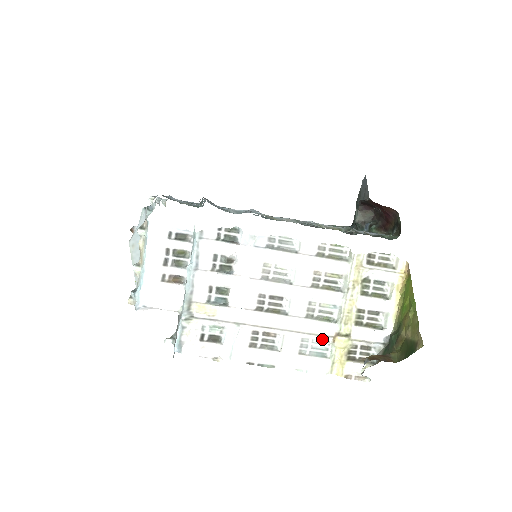
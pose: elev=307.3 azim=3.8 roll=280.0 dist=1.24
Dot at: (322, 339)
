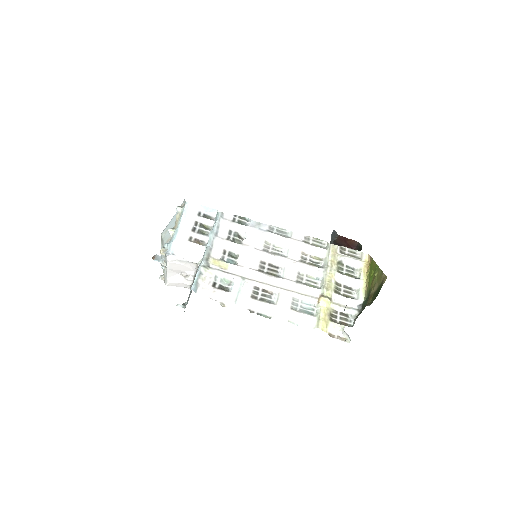
Dot at: (309, 300)
